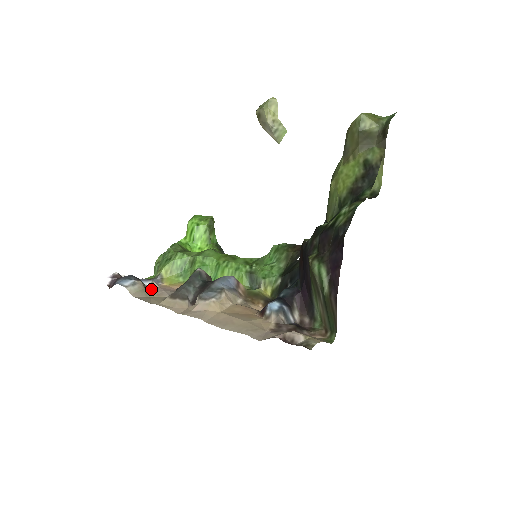
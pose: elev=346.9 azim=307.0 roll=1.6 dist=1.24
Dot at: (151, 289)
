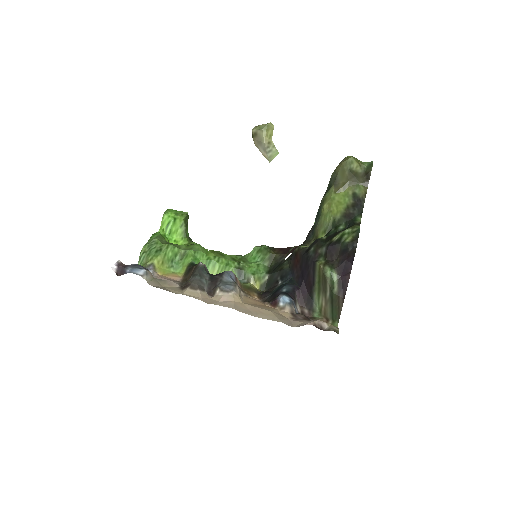
Dot at: (160, 279)
